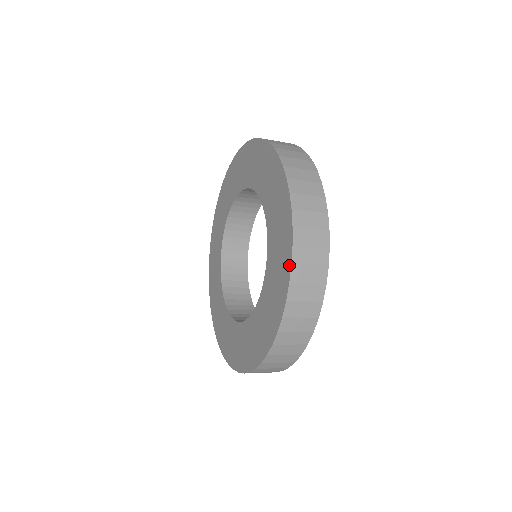
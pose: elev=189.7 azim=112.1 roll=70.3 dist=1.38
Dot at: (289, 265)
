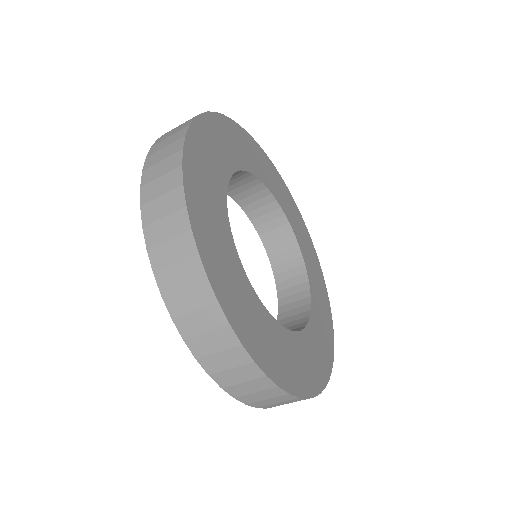
Dot at: (143, 210)
